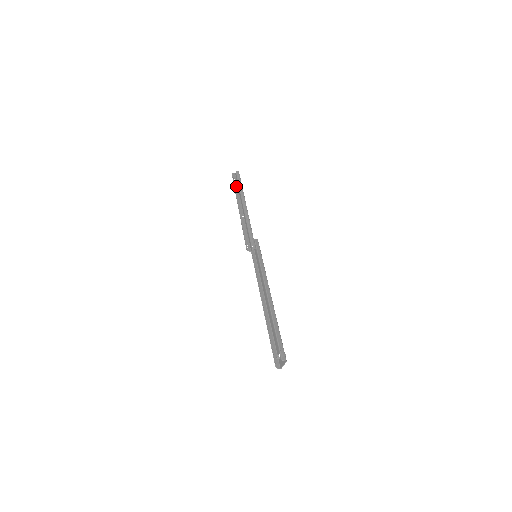
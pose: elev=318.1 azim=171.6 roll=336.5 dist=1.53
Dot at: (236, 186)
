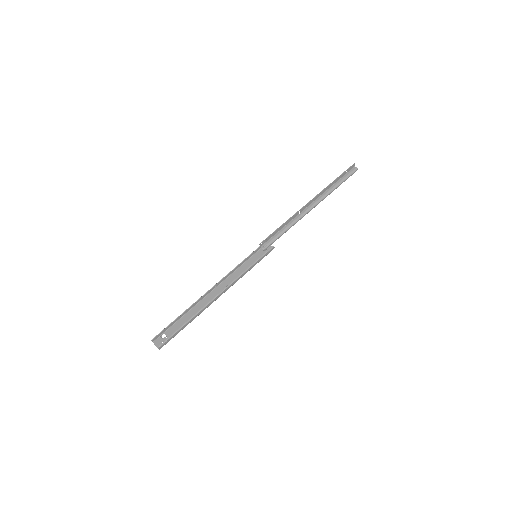
Dot at: (337, 180)
